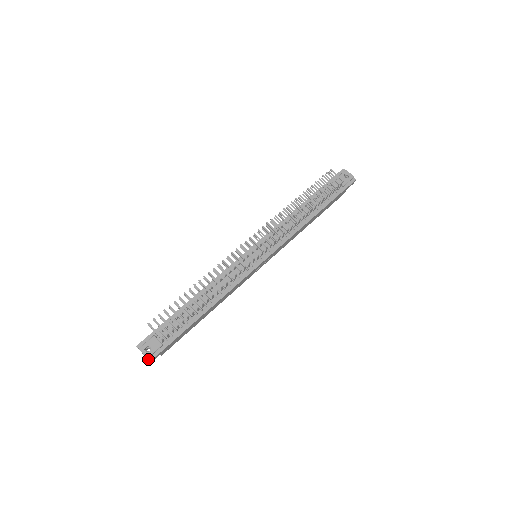
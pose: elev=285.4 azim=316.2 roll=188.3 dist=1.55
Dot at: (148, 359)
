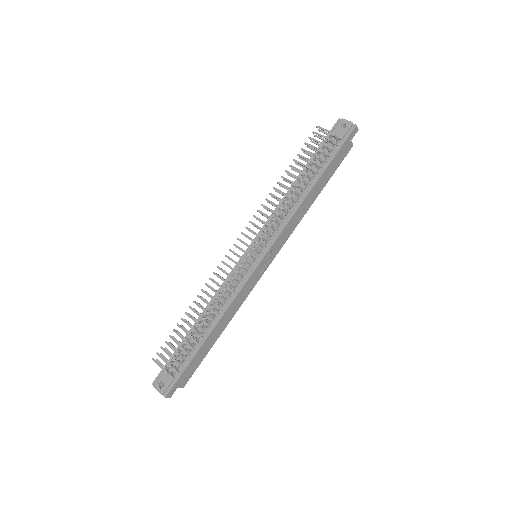
Dot at: (163, 395)
